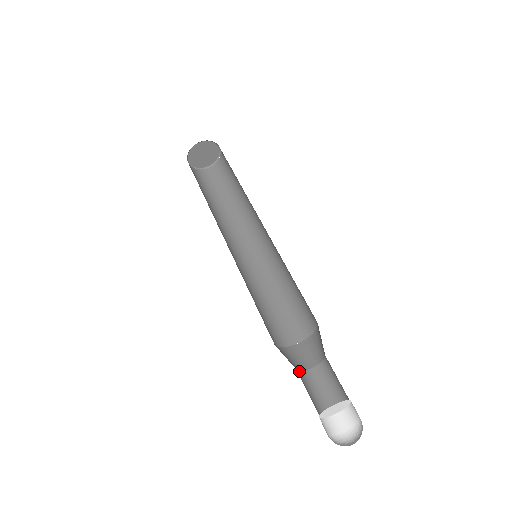
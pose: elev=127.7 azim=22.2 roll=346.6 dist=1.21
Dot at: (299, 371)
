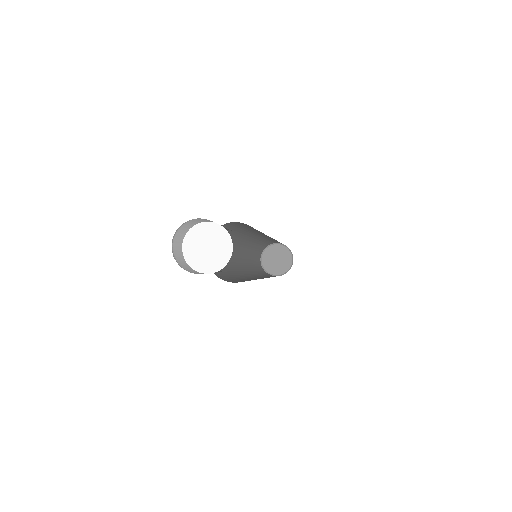
Dot at: occluded
